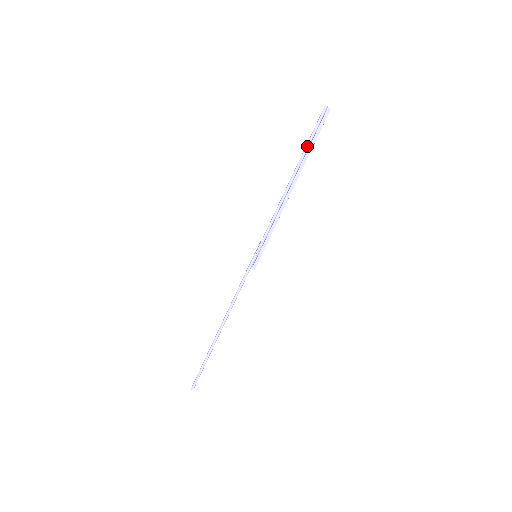
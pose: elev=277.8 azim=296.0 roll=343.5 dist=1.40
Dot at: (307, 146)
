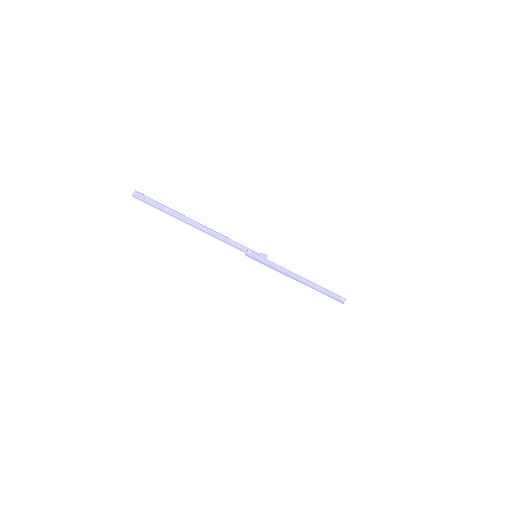
Dot at: (325, 289)
